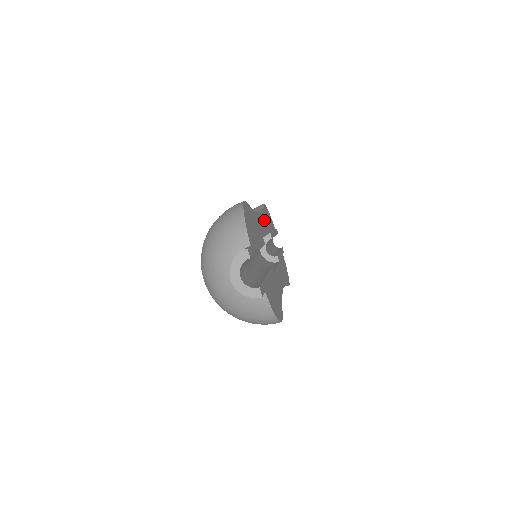
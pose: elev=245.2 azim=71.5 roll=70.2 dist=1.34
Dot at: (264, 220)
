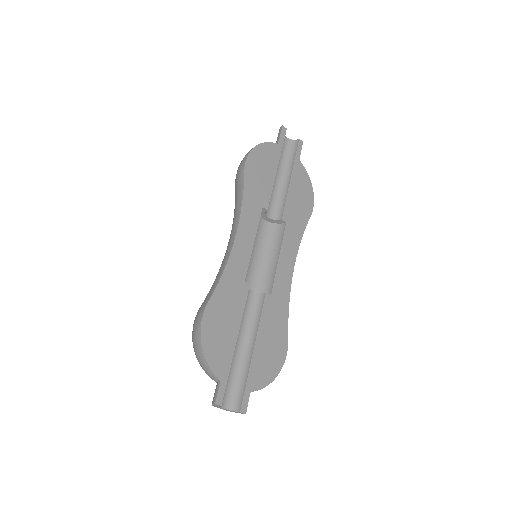
Dot at: (246, 219)
